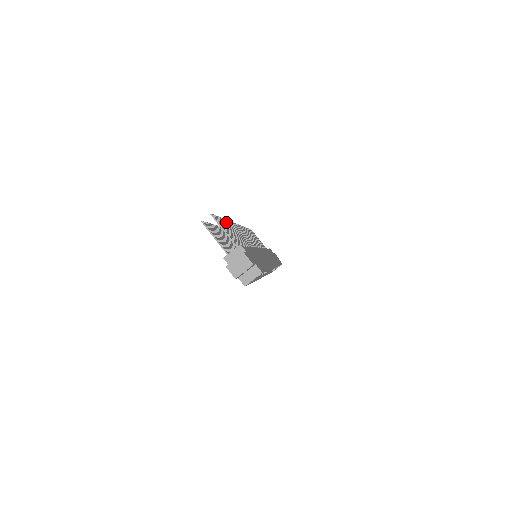
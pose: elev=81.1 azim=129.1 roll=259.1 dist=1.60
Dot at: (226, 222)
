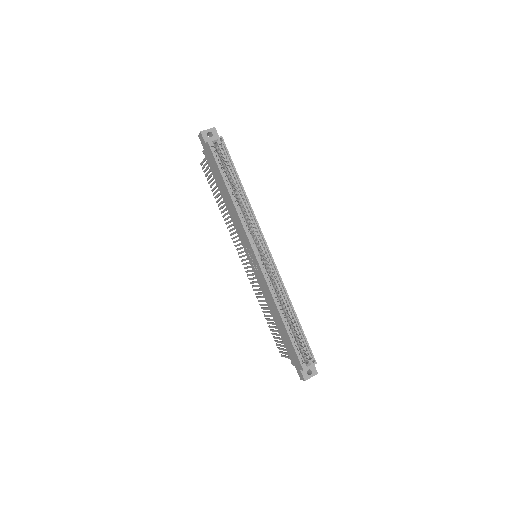
Dot at: occluded
